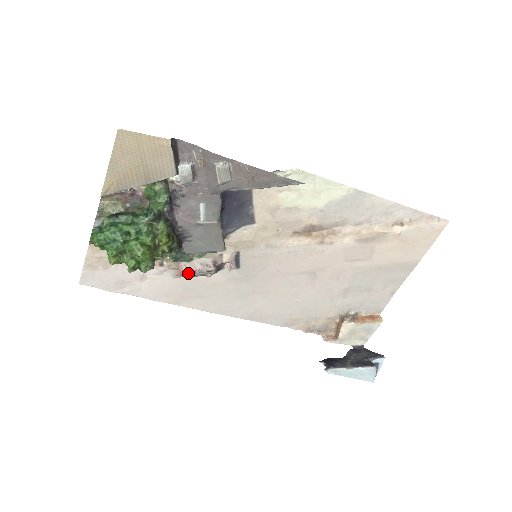
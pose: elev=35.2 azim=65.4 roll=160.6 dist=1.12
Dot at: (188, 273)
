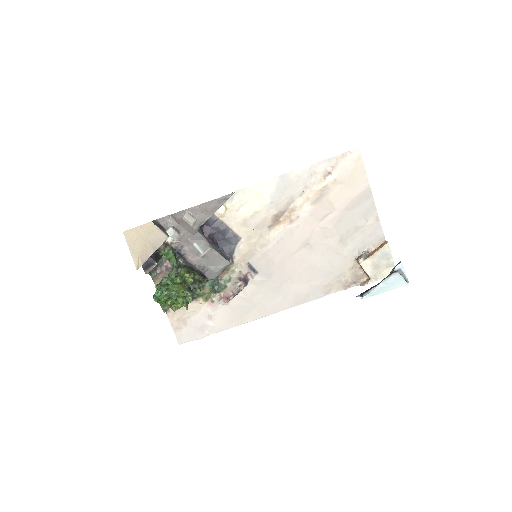
Dot at: (229, 295)
